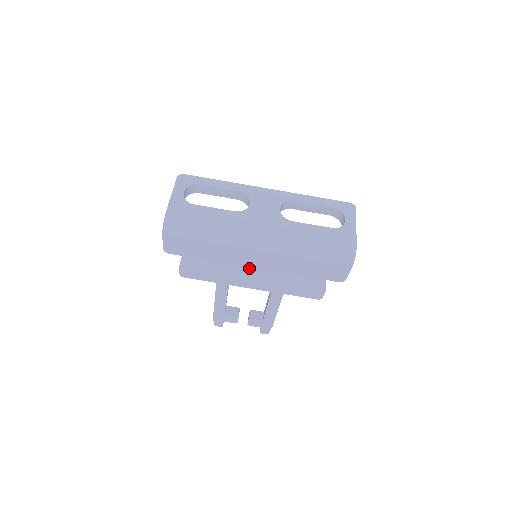
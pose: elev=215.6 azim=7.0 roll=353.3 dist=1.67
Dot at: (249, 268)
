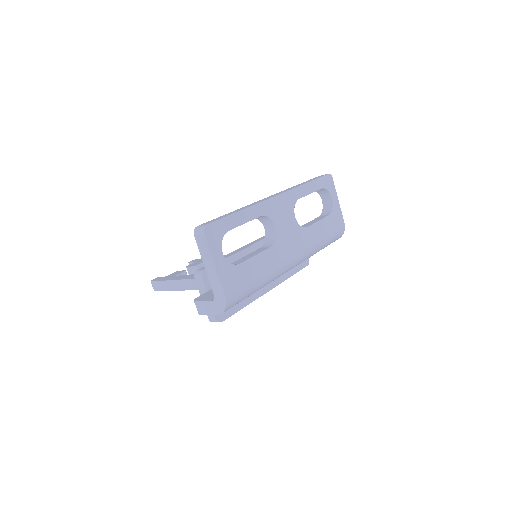
Dot at: occluded
